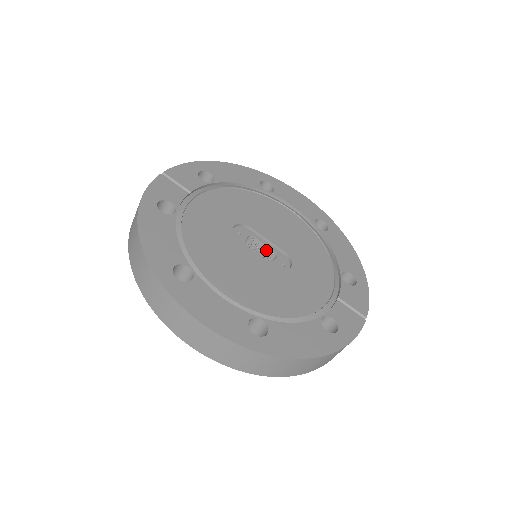
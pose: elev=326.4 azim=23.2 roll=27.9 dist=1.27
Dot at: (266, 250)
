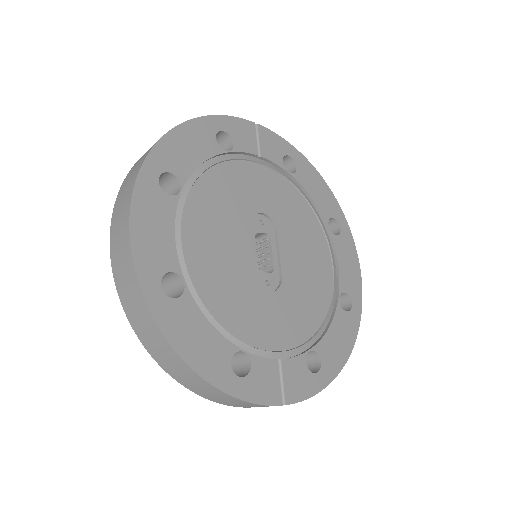
Dot at: (268, 258)
